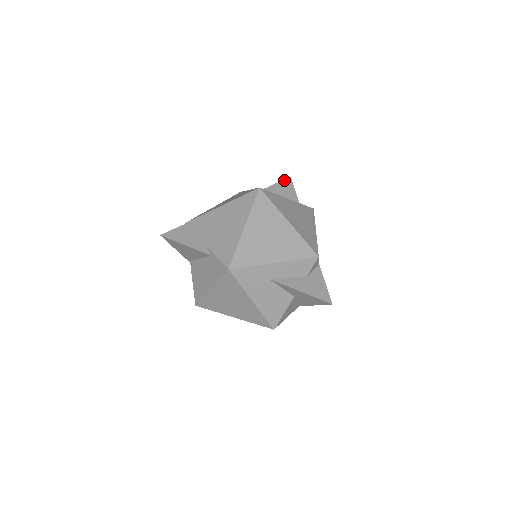
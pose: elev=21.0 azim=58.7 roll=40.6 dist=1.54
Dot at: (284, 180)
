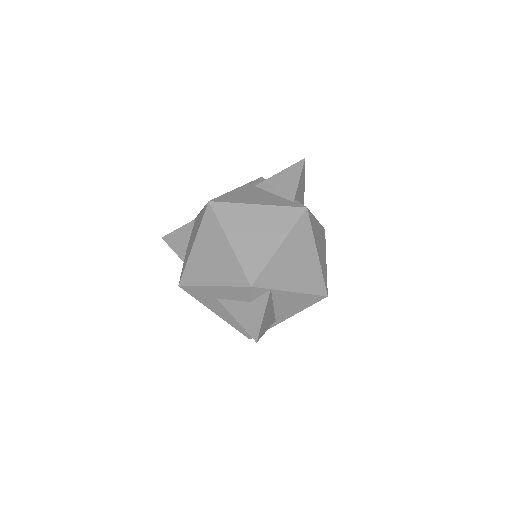
Dot at: (295, 164)
